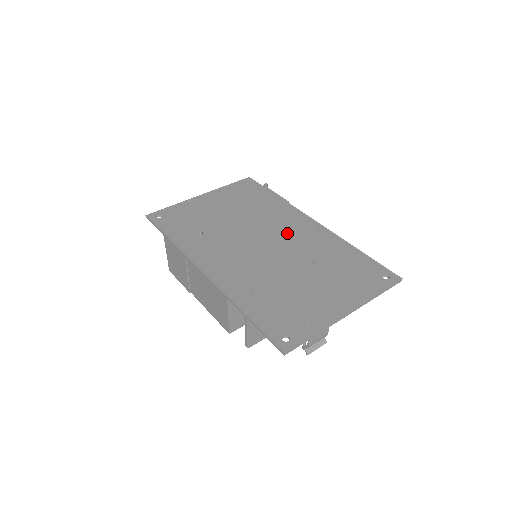
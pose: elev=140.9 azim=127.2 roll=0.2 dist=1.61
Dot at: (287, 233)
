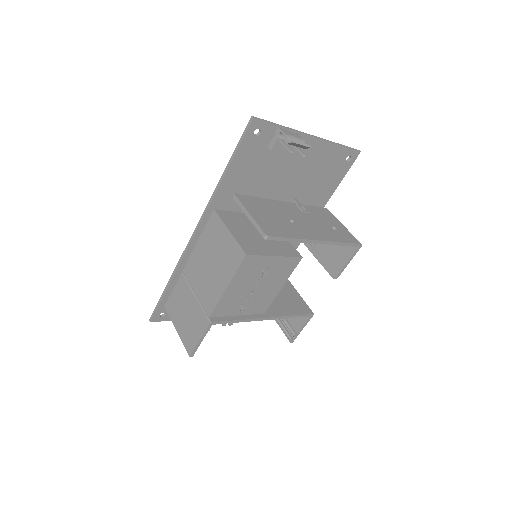
Dot at: occluded
